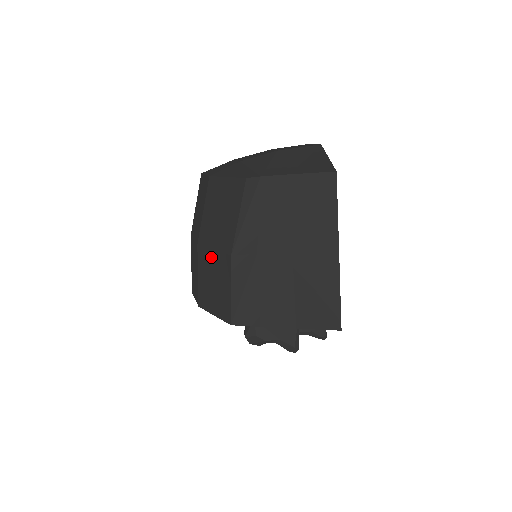
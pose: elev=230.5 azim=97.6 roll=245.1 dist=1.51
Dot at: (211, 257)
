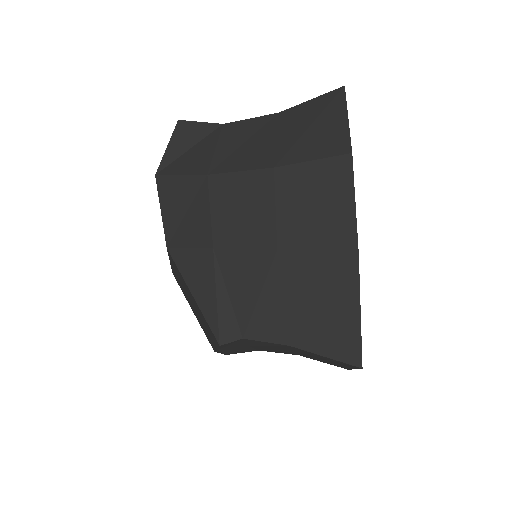
Dot at: occluded
